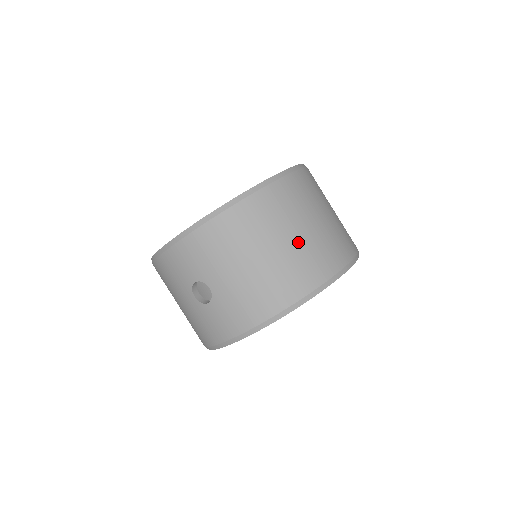
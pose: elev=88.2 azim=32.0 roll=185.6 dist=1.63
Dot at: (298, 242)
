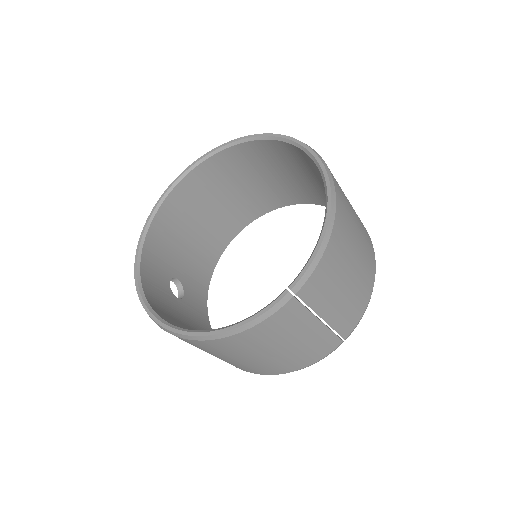
Dot at: (224, 359)
